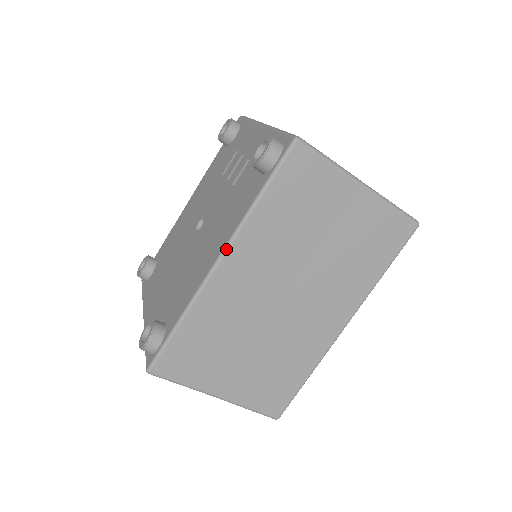
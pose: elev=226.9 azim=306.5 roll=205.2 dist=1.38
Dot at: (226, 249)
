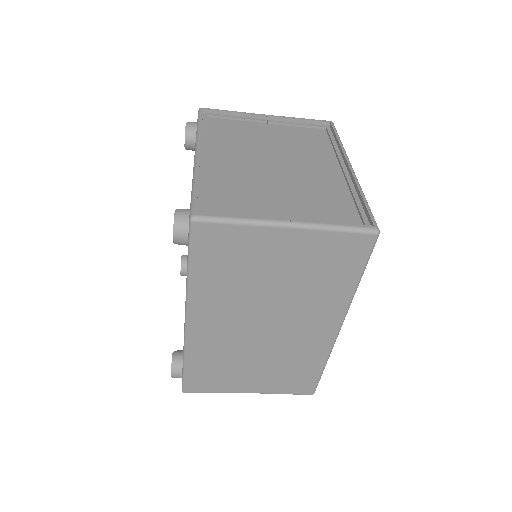
Dot at: (186, 313)
